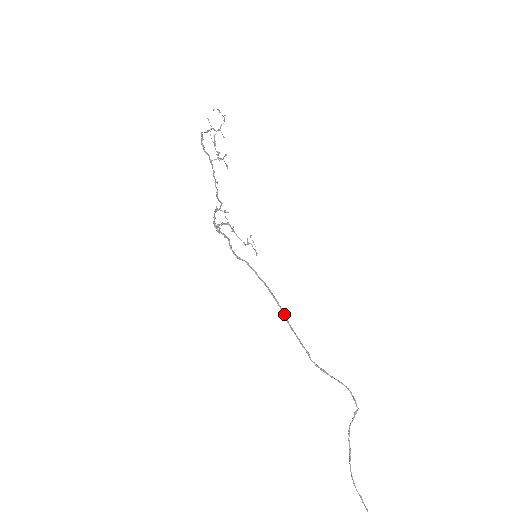
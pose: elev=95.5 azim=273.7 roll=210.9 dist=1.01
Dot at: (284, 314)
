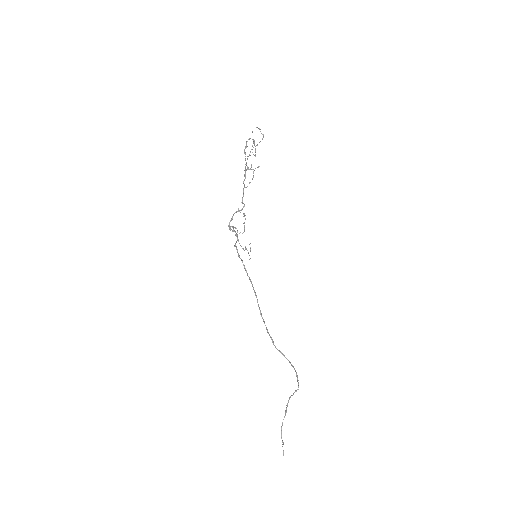
Dot at: (259, 308)
